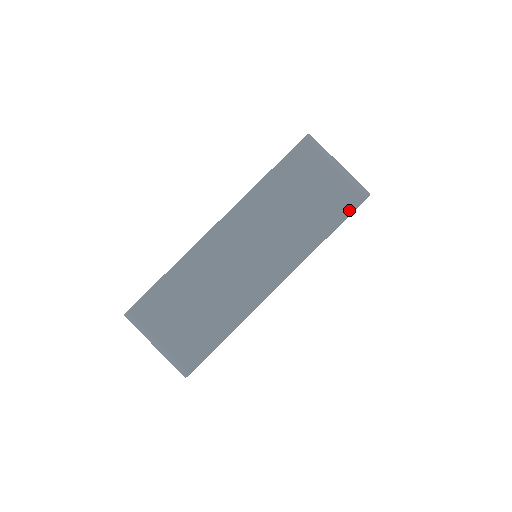
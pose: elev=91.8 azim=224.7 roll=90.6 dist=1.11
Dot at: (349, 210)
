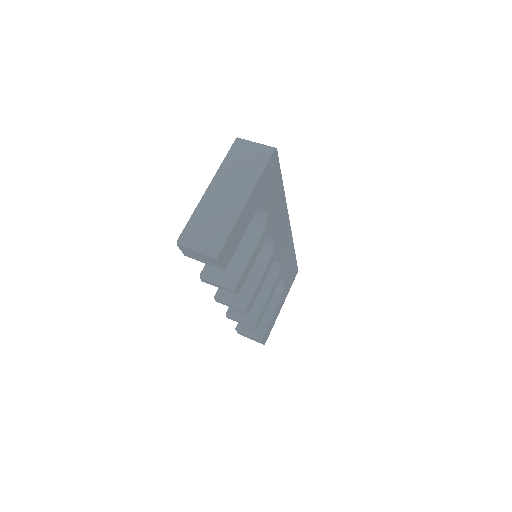
Dot at: (269, 157)
